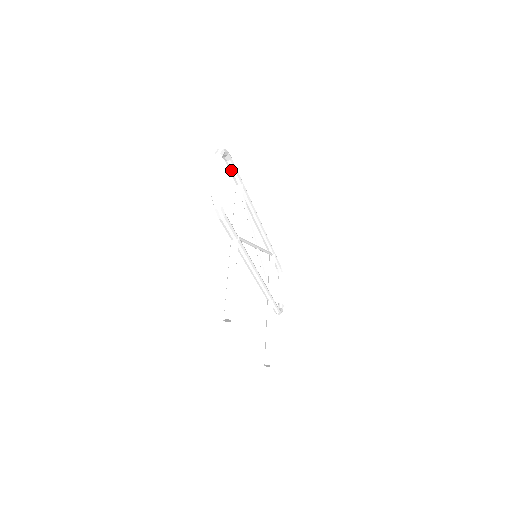
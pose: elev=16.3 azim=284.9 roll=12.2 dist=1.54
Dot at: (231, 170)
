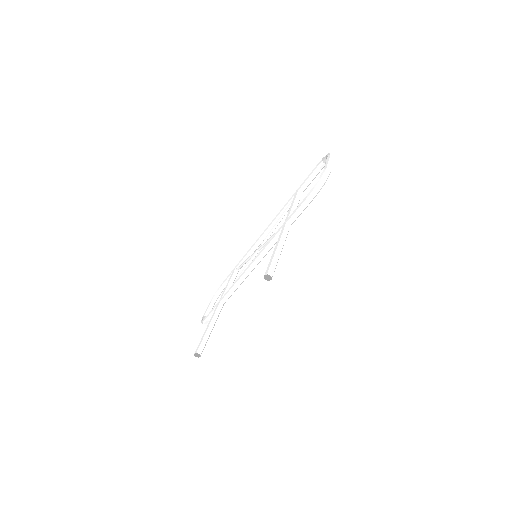
Dot at: (312, 176)
